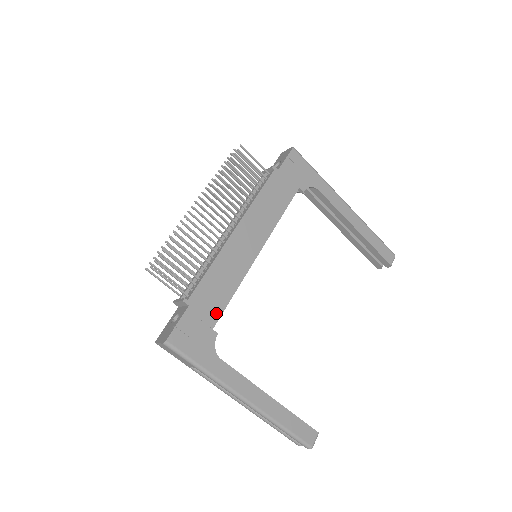
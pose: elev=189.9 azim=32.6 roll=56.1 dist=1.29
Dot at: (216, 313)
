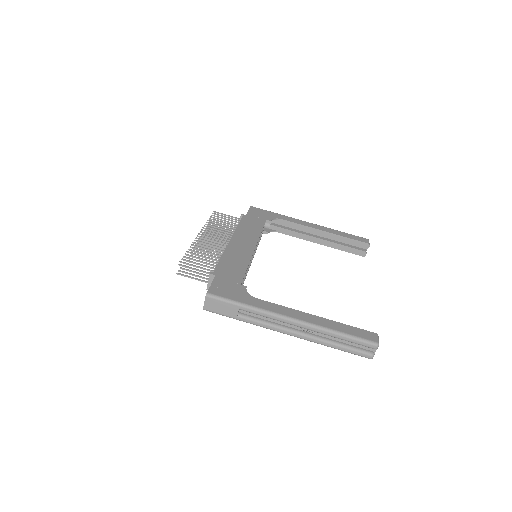
Dot at: (239, 277)
